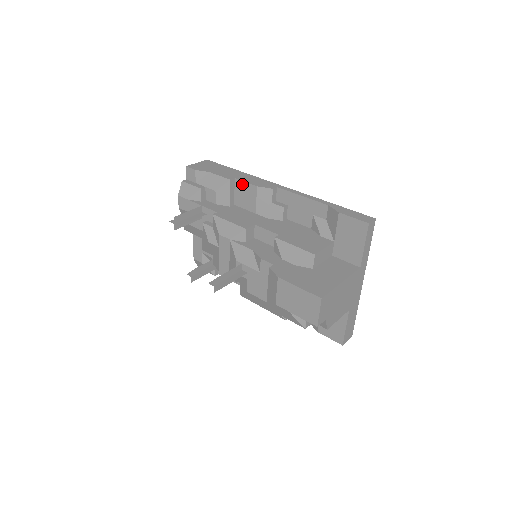
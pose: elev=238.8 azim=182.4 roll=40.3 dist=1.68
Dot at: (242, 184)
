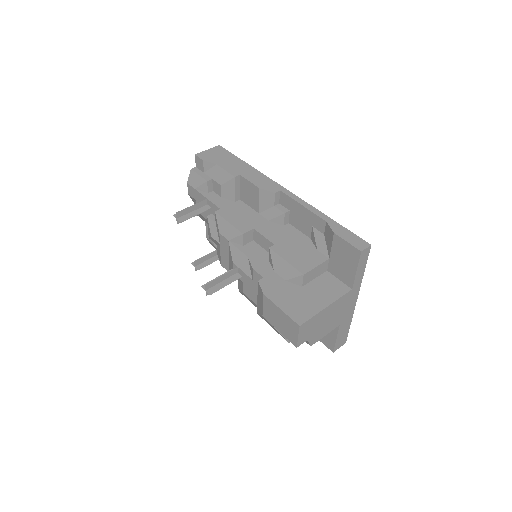
Dot at: (246, 182)
